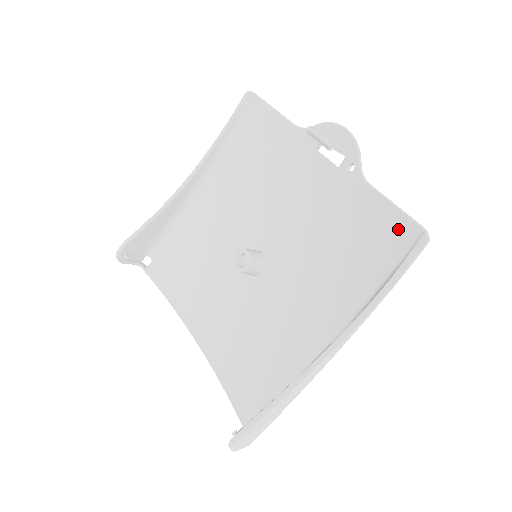
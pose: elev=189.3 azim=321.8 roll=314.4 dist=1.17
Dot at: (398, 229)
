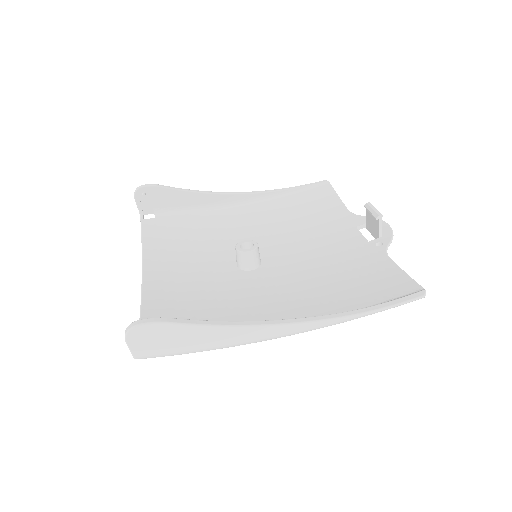
Dot at: (400, 284)
